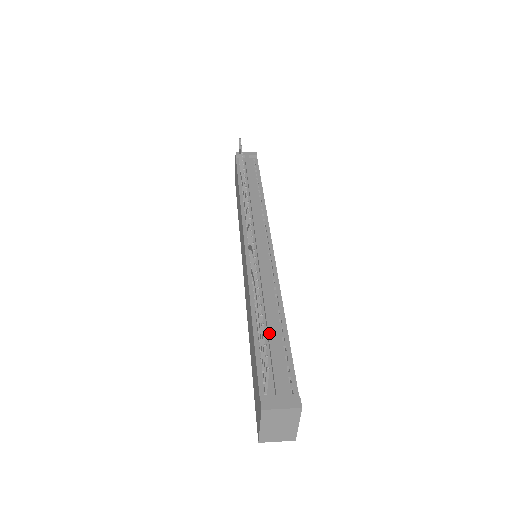
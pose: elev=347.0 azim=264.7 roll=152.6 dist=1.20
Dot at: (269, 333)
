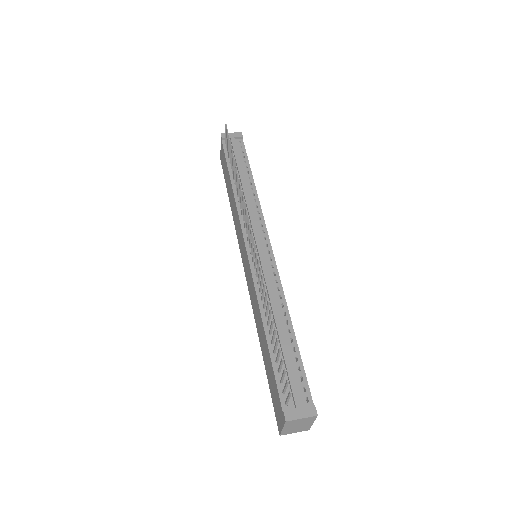
Dot at: (282, 346)
